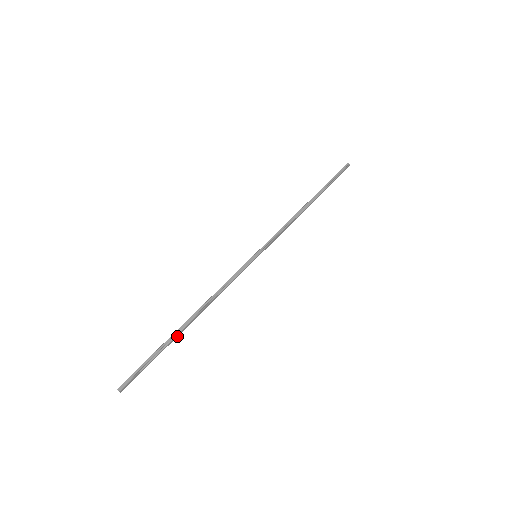
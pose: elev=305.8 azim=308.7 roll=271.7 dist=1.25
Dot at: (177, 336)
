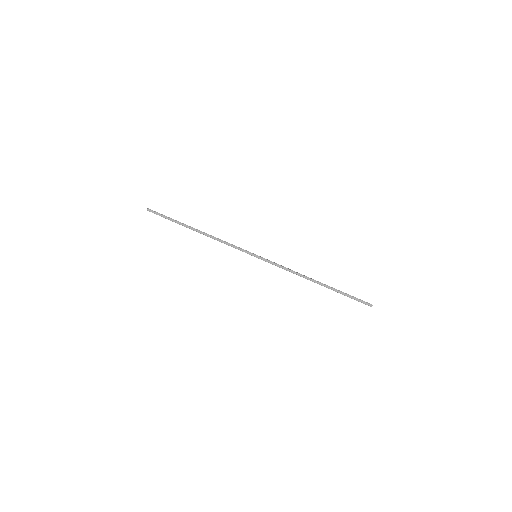
Dot at: (186, 226)
